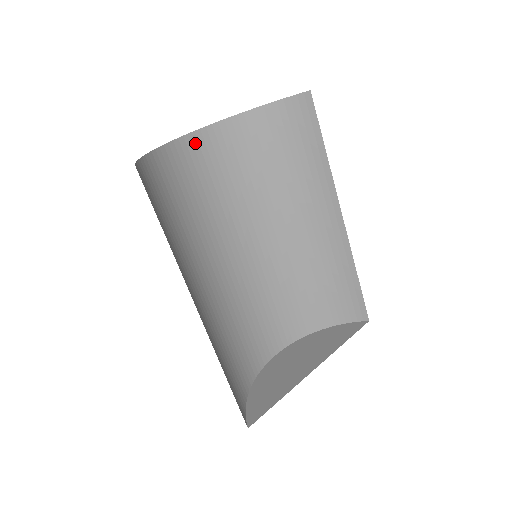
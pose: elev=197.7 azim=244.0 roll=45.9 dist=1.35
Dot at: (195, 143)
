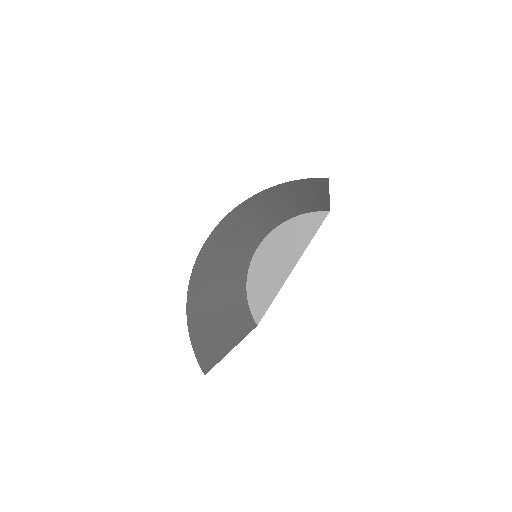
Dot at: (204, 249)
